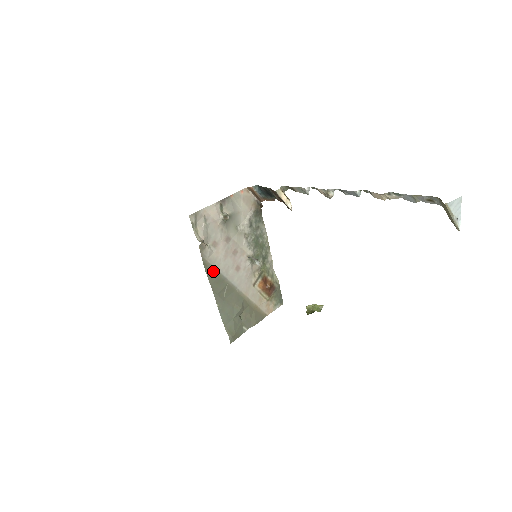
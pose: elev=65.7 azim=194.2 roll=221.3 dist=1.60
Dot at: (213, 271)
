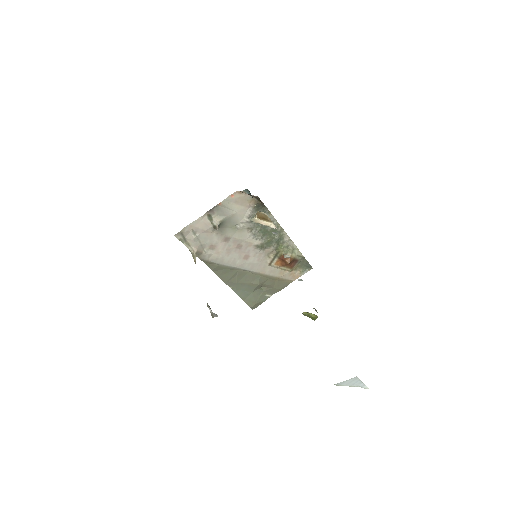
Dot at: (218, 266)
